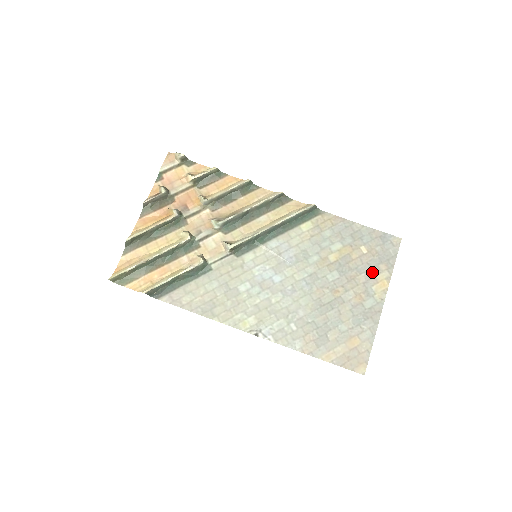
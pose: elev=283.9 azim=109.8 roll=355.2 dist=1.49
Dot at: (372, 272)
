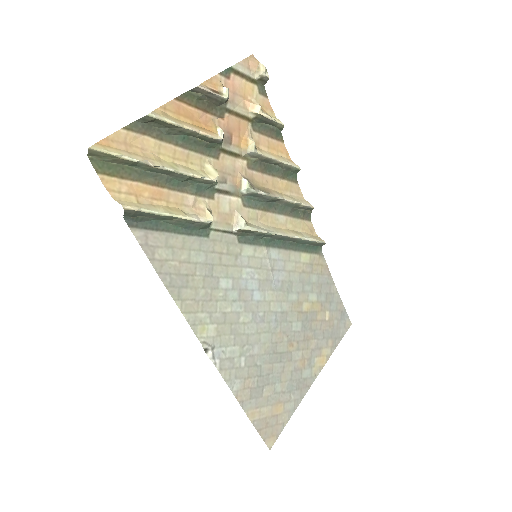
Dot at: (322, 343)
